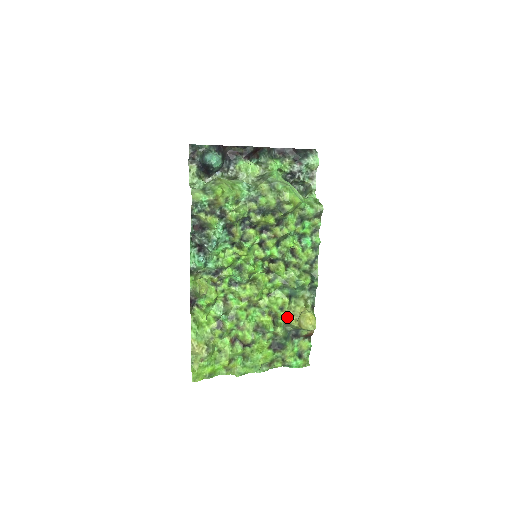
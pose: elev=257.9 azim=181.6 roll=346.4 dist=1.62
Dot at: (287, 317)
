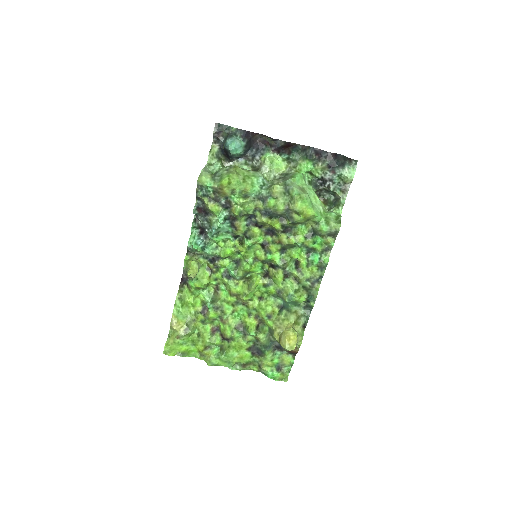
Dot at: (272, 327)
